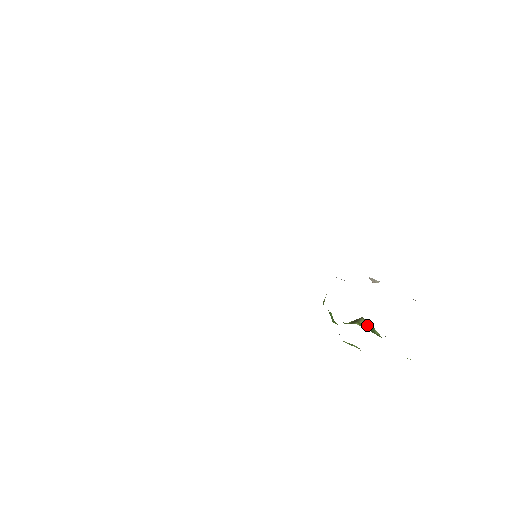
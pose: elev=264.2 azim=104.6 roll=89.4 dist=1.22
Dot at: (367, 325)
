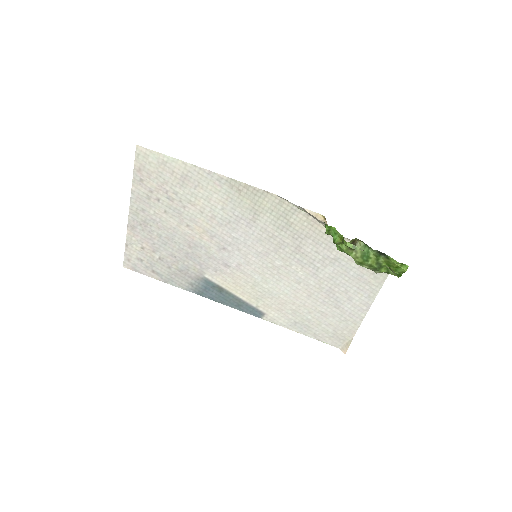
Dot at: occluded
